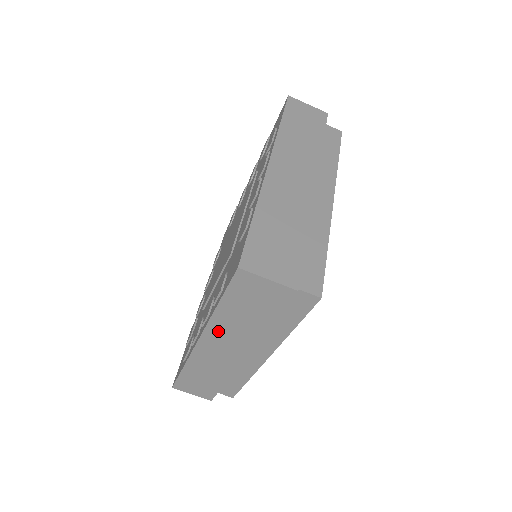
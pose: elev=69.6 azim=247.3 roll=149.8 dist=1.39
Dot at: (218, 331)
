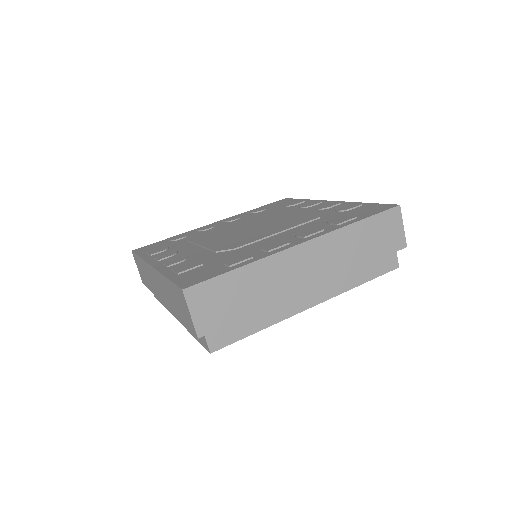
Dot at: (330, 244)
